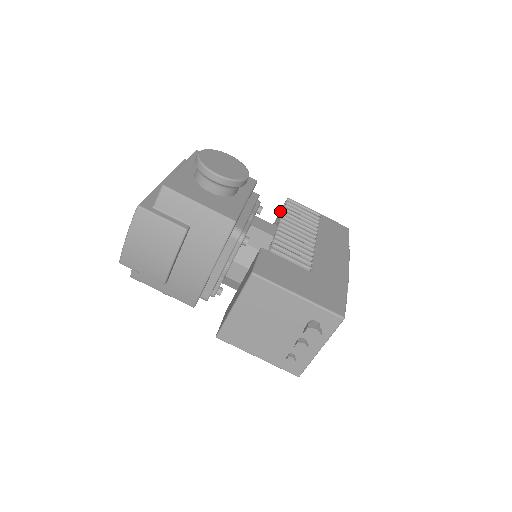
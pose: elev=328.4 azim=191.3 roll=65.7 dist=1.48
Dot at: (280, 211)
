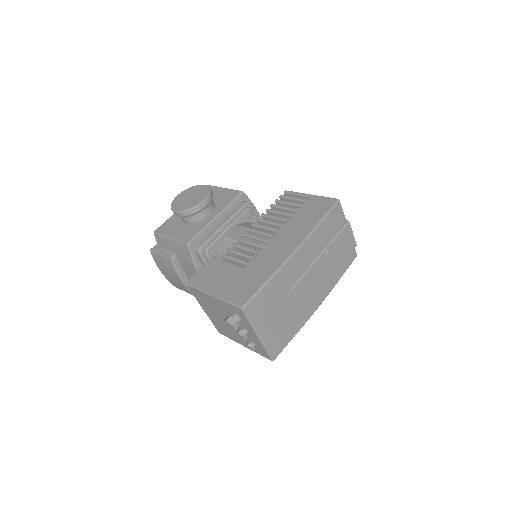
Dot at: occluded
